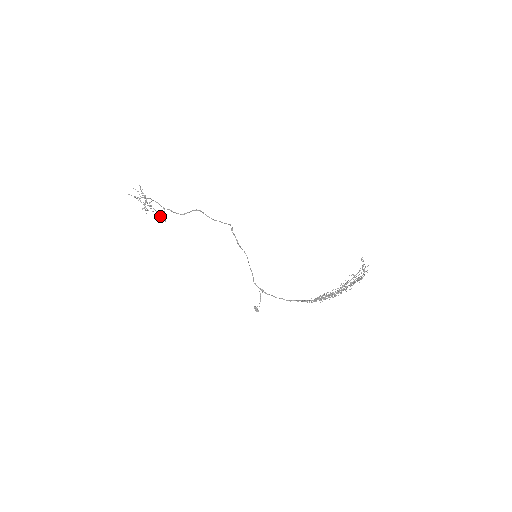
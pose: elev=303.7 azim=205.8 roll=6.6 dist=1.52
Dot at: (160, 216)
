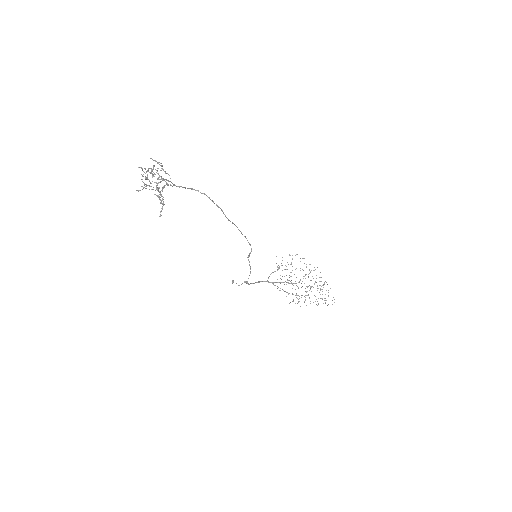
Dot at: occluded
